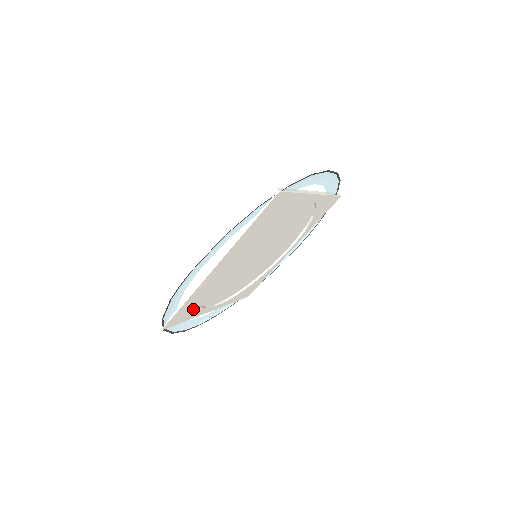
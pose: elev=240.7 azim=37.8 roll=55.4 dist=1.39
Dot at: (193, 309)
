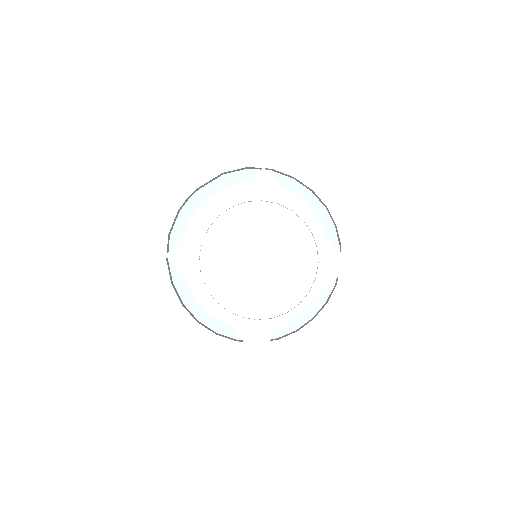
Dot at: (193, 263)
